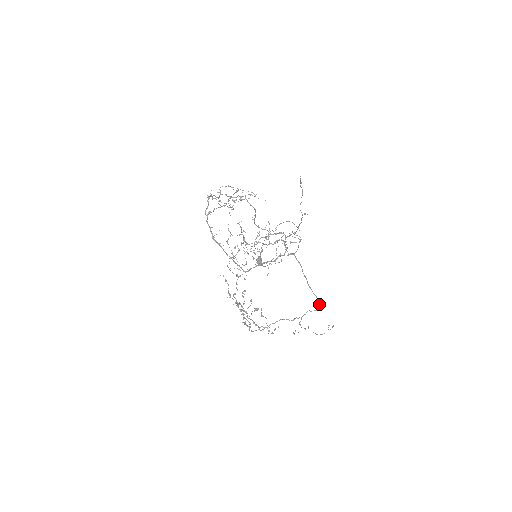
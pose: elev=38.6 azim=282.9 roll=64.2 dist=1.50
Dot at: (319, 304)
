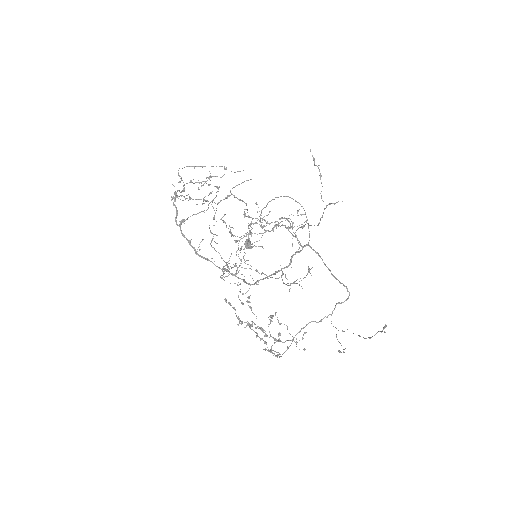
Dot at: occluded
